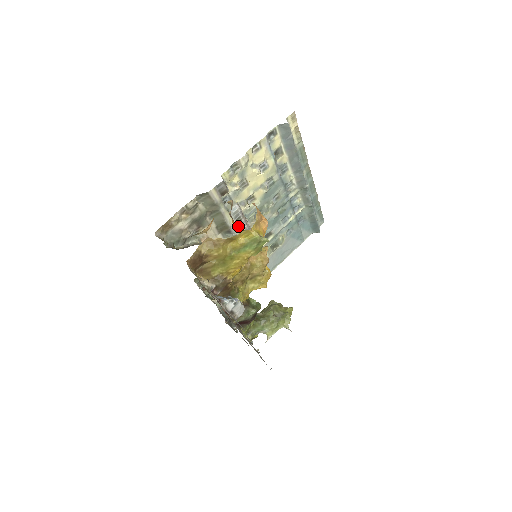
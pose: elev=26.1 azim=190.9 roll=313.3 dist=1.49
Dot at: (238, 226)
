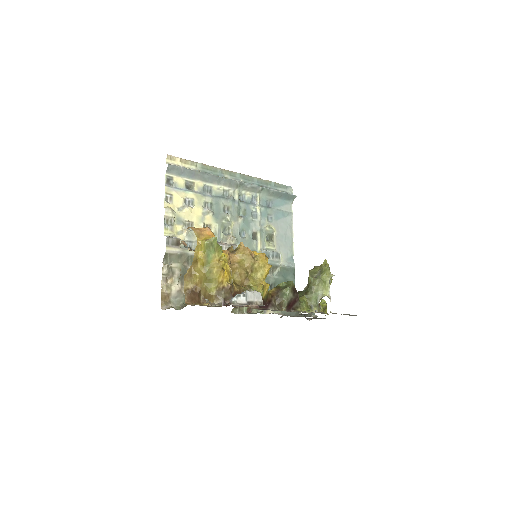
Dot at: occluded
